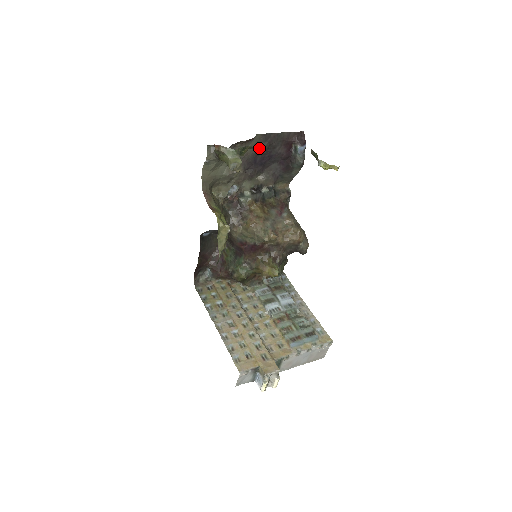
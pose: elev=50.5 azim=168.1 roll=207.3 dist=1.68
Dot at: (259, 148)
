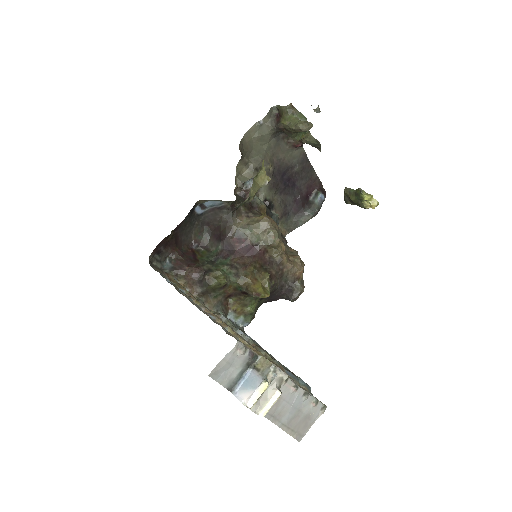
Dot at: (293, 165)
